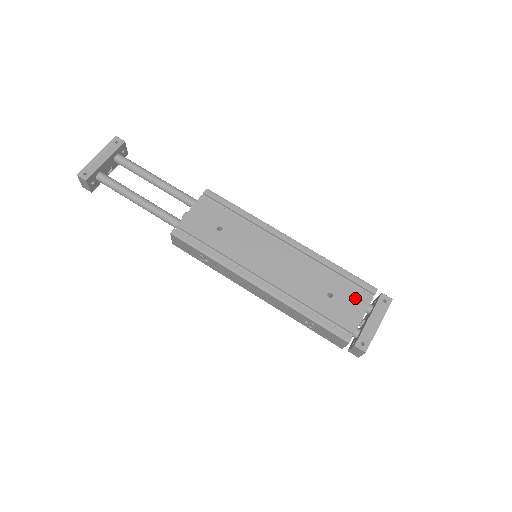
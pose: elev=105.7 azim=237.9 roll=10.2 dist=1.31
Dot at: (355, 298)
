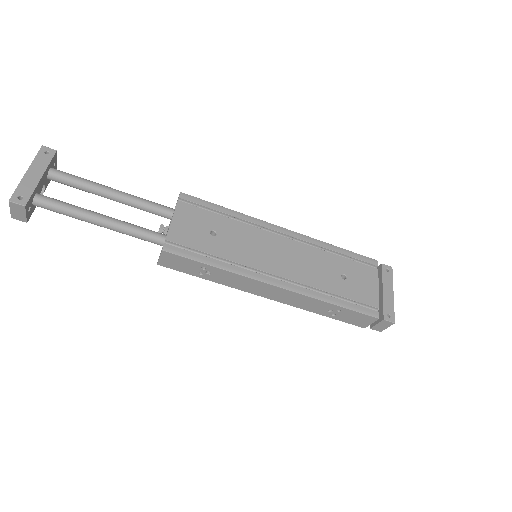
Dot at: (365, 274)
